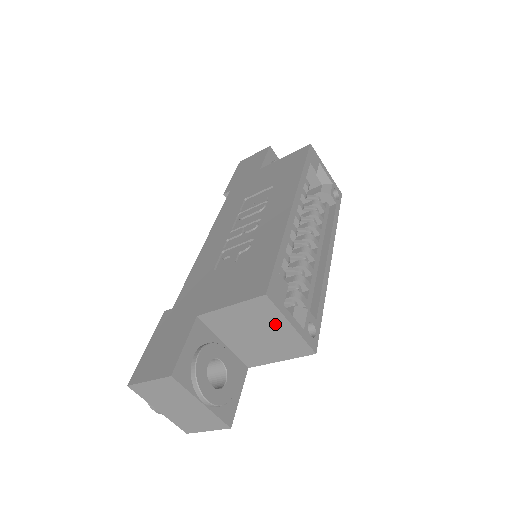
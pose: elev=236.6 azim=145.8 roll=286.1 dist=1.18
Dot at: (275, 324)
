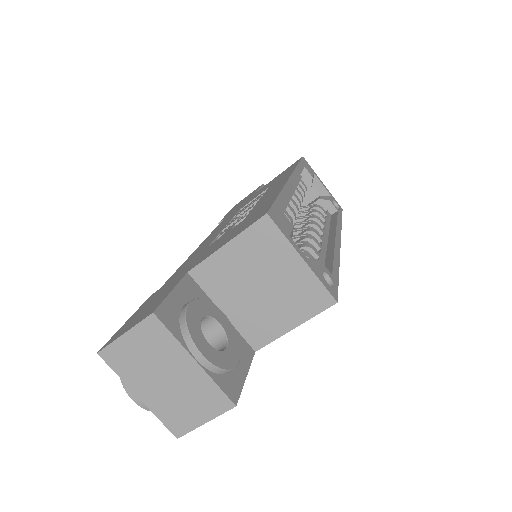
Dot at: (282, 262)
